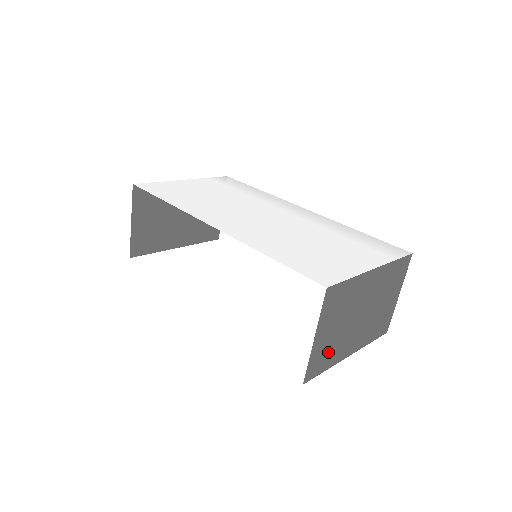
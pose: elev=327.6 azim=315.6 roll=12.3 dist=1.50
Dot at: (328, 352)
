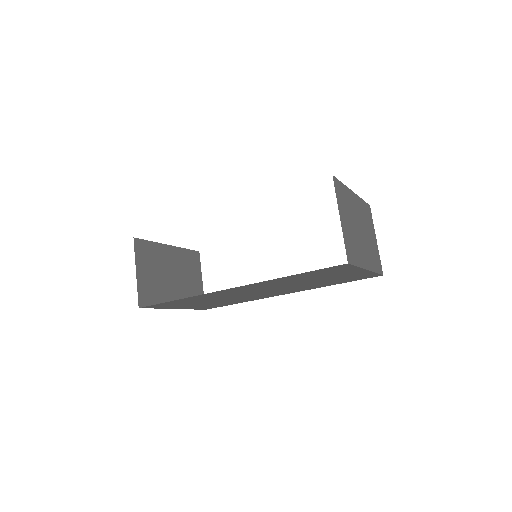
Dot at: (353, 246)
